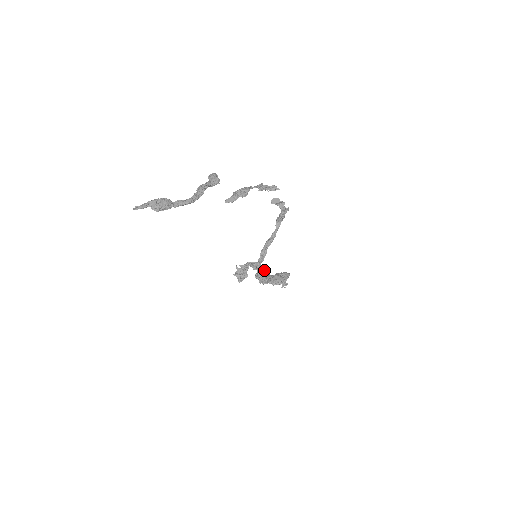
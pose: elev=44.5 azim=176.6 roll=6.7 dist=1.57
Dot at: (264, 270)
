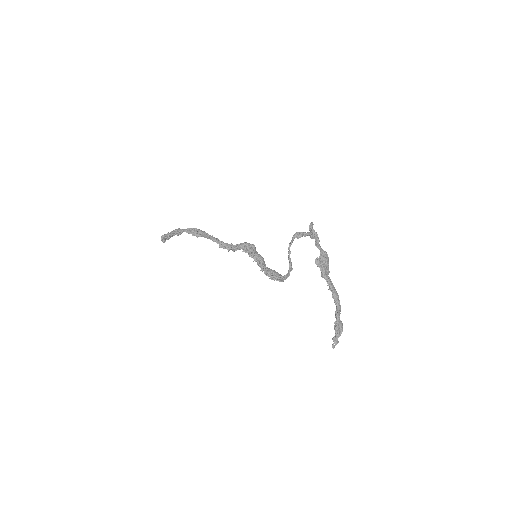
Dot at: (209, 236)
